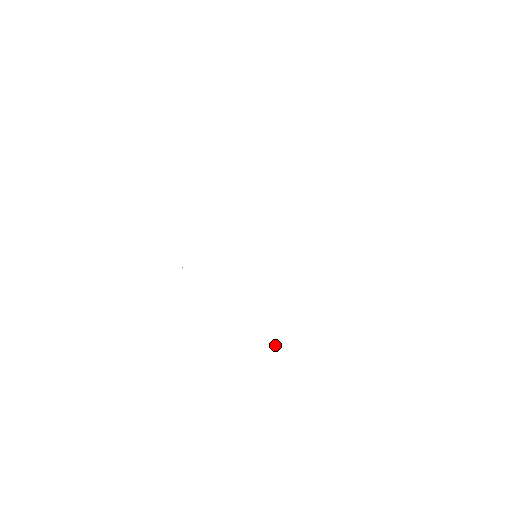
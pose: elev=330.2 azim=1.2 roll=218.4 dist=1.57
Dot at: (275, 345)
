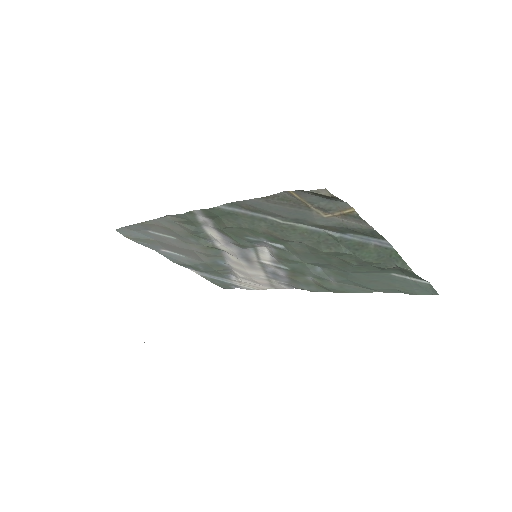
Dot at: (407, 269)
